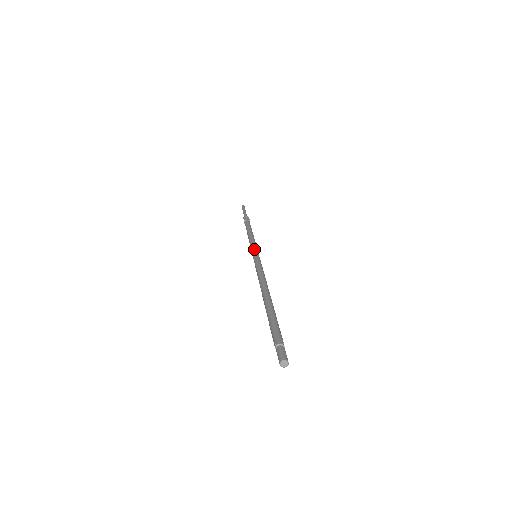
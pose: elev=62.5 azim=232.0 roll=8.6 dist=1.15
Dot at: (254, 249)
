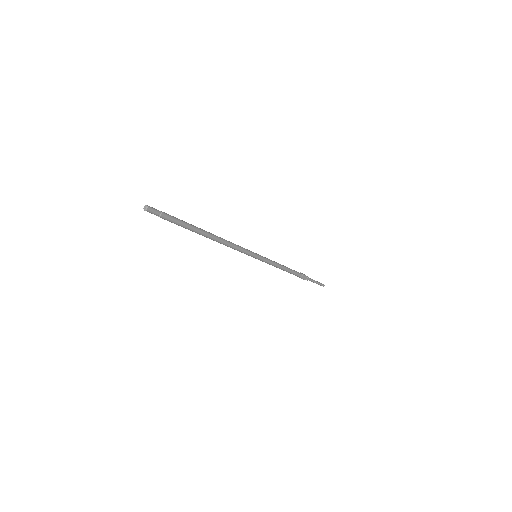
Dot at: occluded
